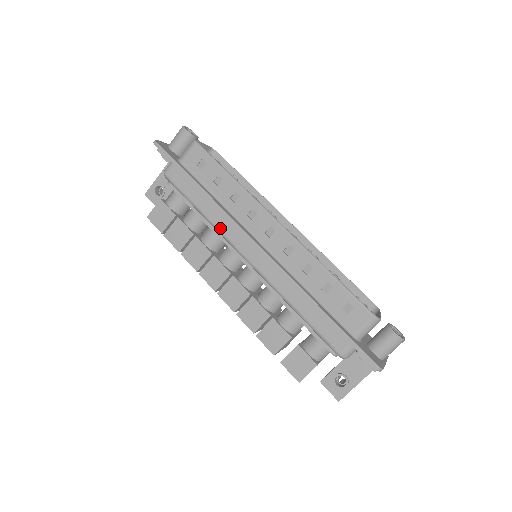
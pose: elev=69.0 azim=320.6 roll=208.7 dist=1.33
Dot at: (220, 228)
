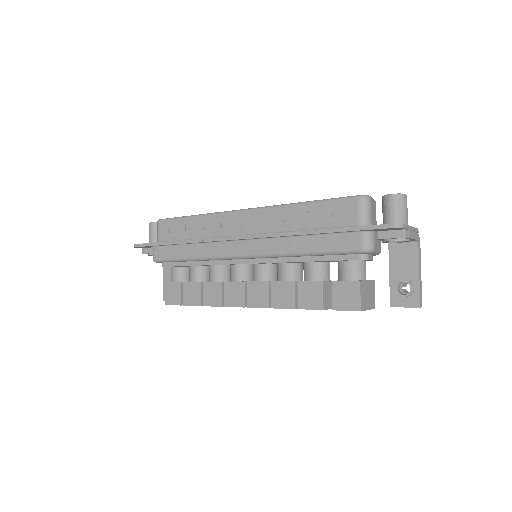
Dot at: (210, 255)
